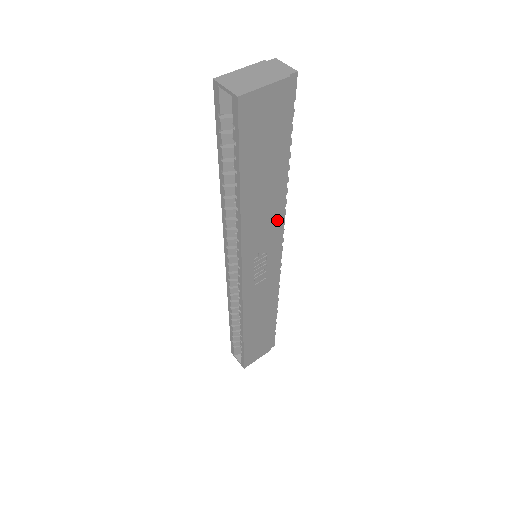
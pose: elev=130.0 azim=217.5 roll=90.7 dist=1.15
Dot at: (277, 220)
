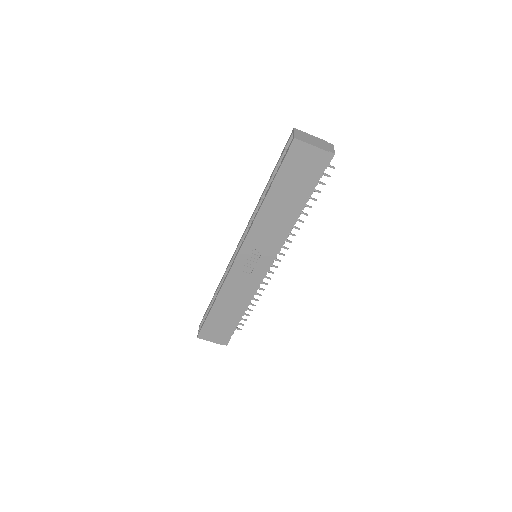
Dot at: (279, 237)
